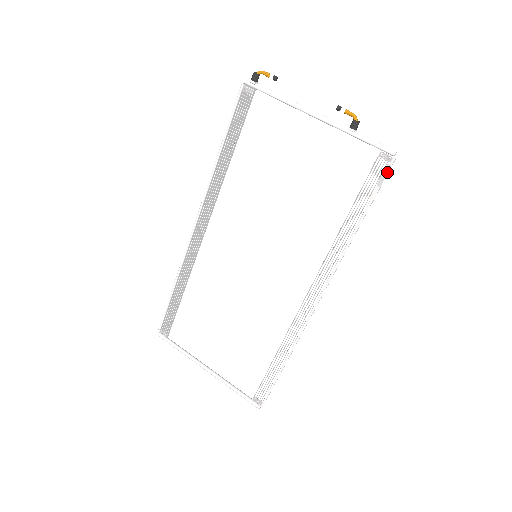
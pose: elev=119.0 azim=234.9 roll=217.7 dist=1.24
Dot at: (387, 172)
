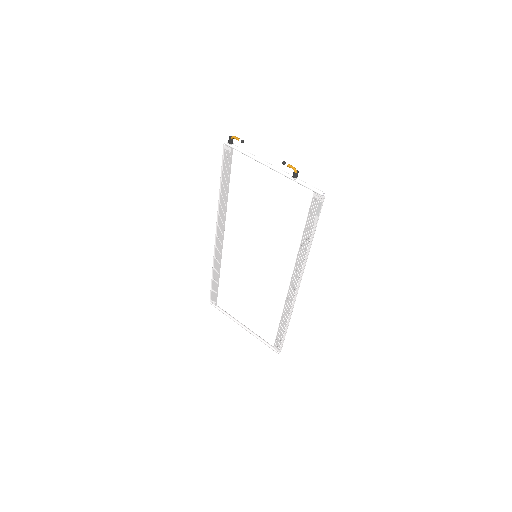
Dot at: (320, 207)
